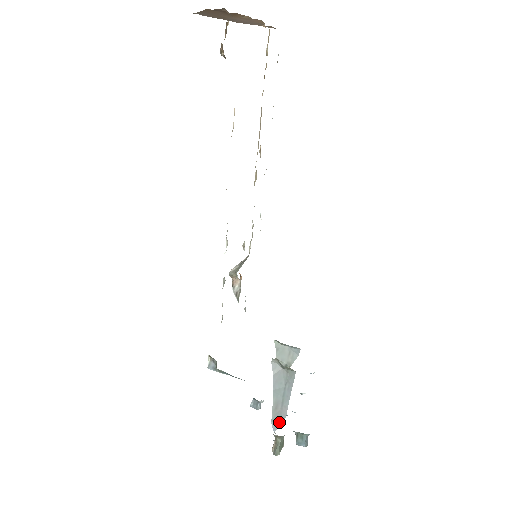
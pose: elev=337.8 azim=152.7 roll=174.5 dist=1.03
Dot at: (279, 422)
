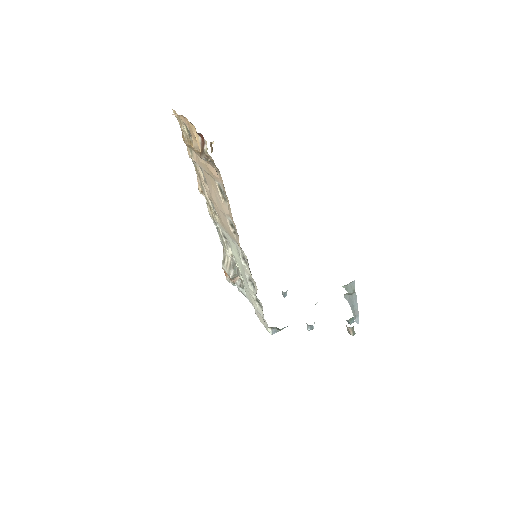
Dot at: (357, 319)
